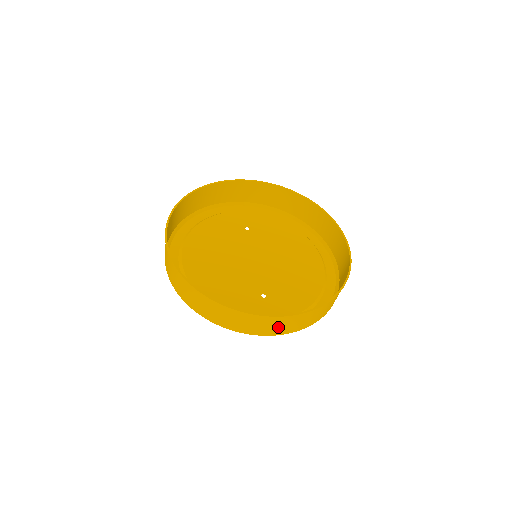
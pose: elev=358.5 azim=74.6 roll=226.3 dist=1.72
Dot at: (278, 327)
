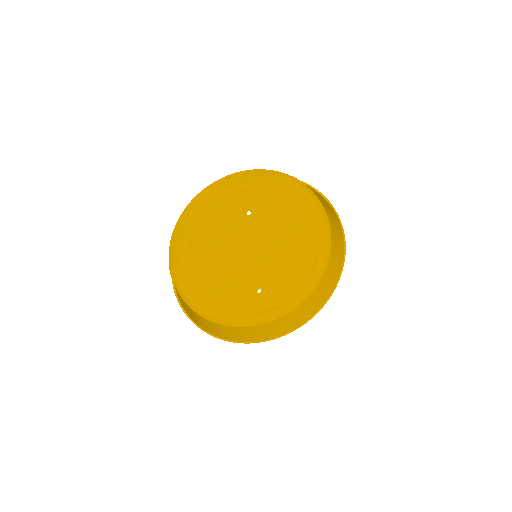
Dot at: (269, 330)
